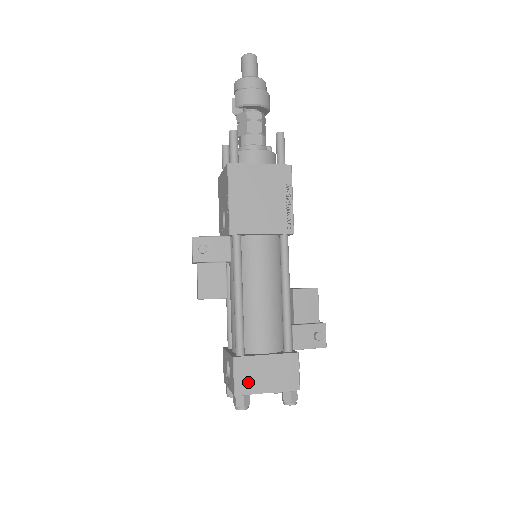
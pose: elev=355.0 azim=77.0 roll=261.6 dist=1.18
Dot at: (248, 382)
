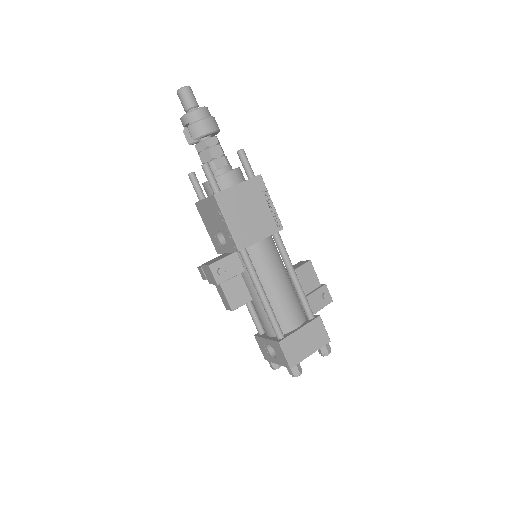
Dot at: (296, 354)
